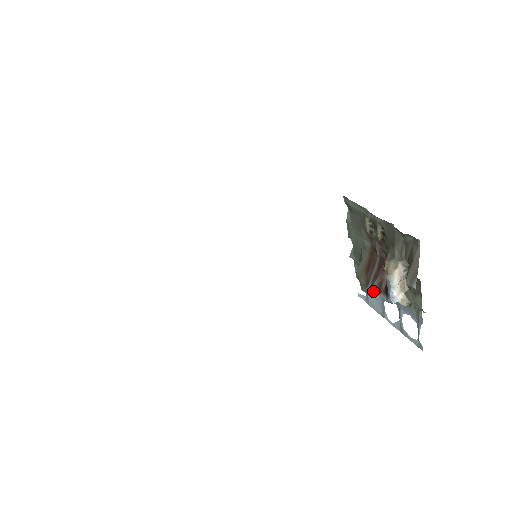
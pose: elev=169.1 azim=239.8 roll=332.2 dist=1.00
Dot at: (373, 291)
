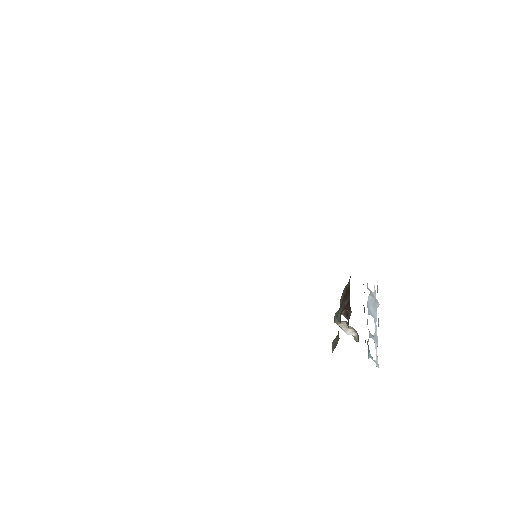
Dot at: (343, 315)
